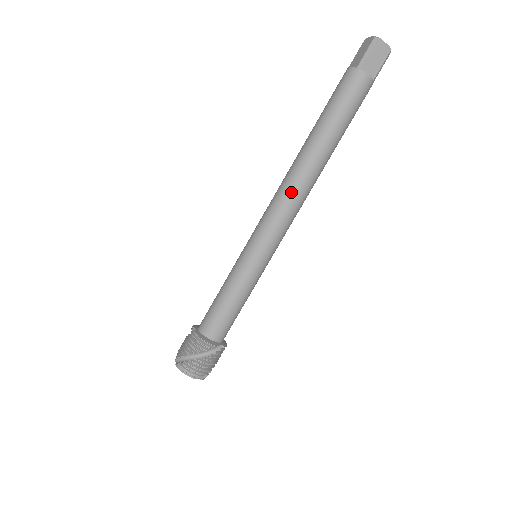
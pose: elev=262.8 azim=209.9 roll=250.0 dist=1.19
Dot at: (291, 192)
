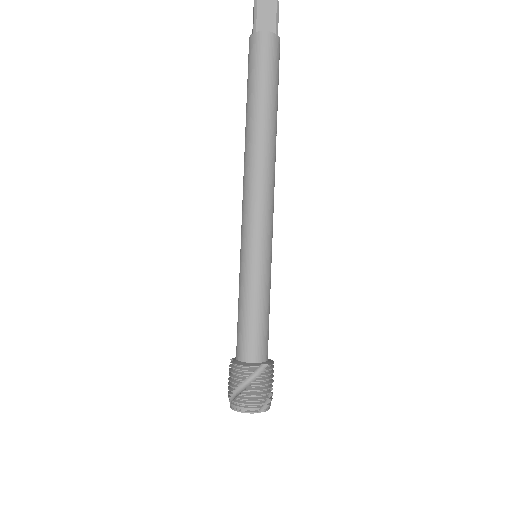
Dot at: (252, 175)
